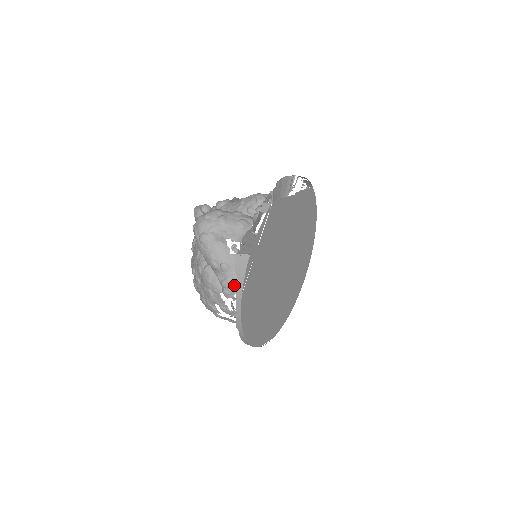
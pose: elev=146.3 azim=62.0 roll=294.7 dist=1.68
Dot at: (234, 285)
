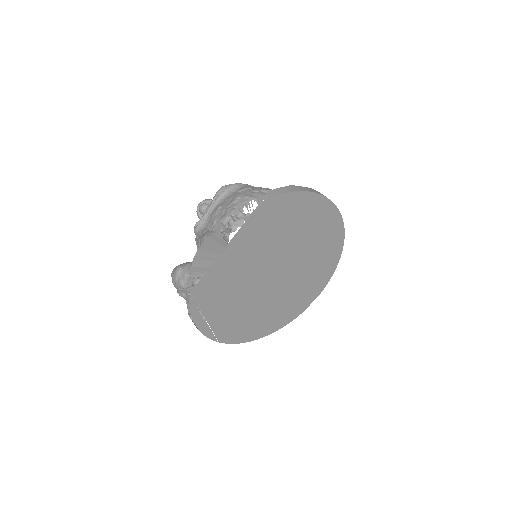
Dot at: occluded
